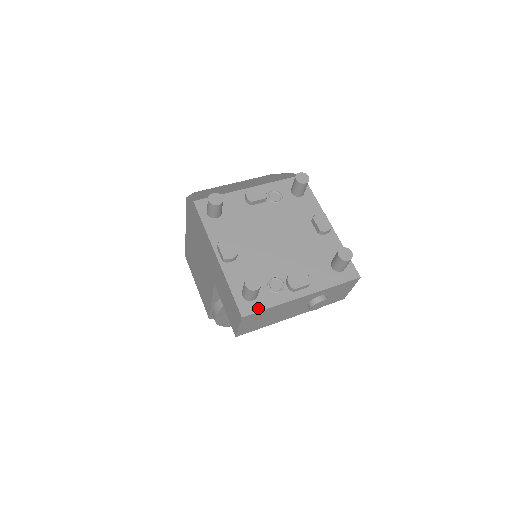
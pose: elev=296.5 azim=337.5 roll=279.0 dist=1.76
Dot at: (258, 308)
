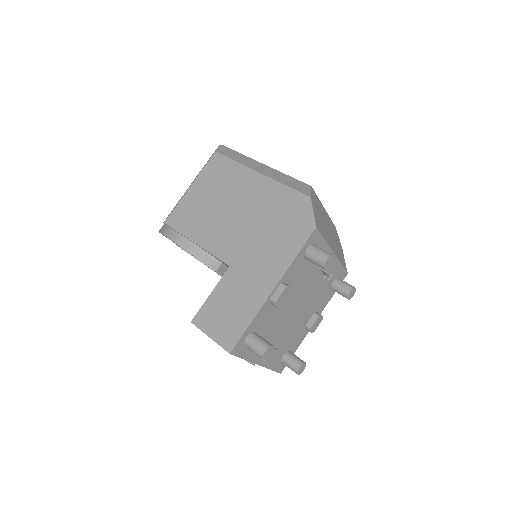
Dot at: (241, 354)
